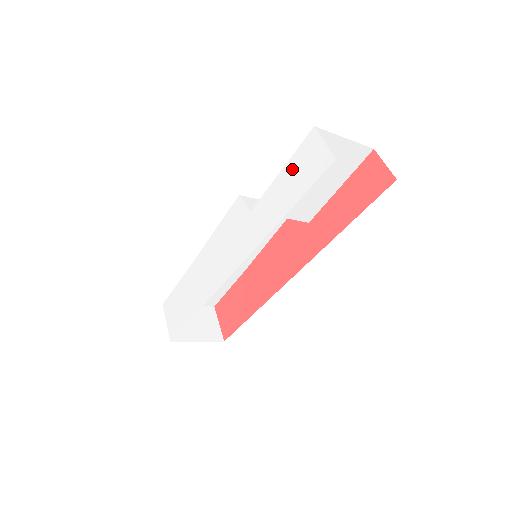
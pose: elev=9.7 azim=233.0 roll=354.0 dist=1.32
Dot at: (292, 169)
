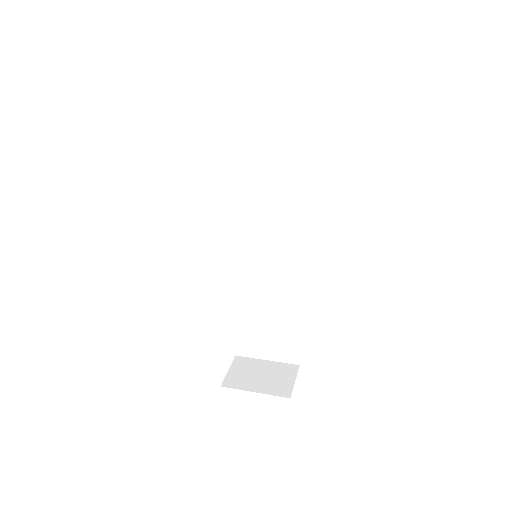
Dot at: occluded
